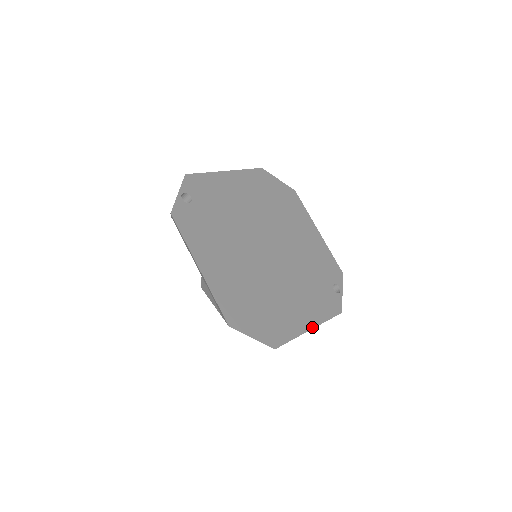
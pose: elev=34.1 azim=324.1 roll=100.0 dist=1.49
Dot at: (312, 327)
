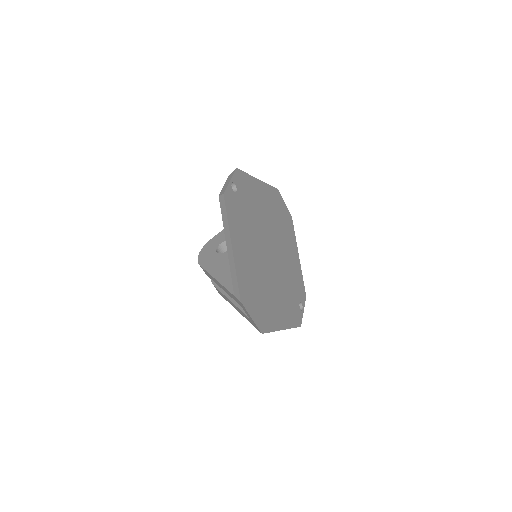
Dot at: (284, 328)
